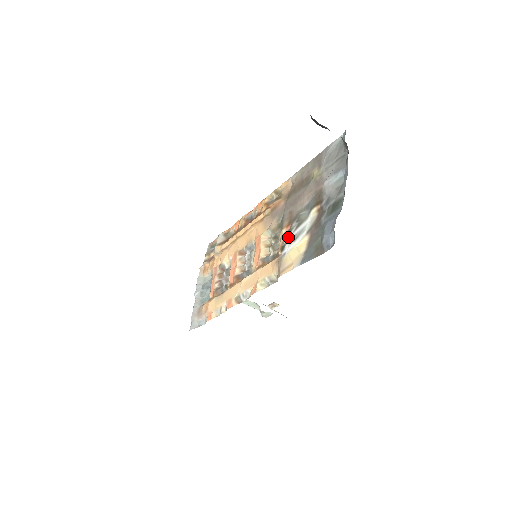
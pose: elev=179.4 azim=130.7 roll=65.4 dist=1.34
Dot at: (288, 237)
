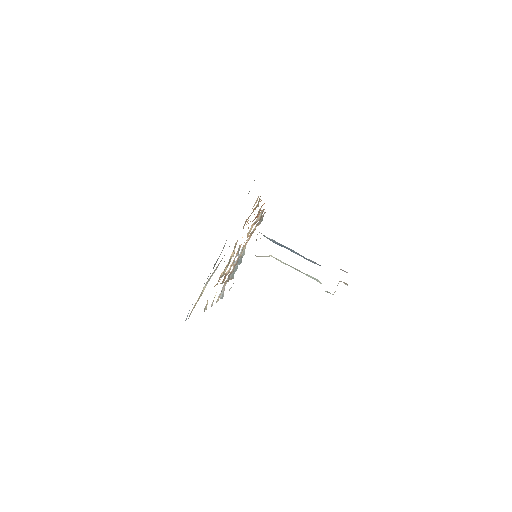
Dot at: occluded
